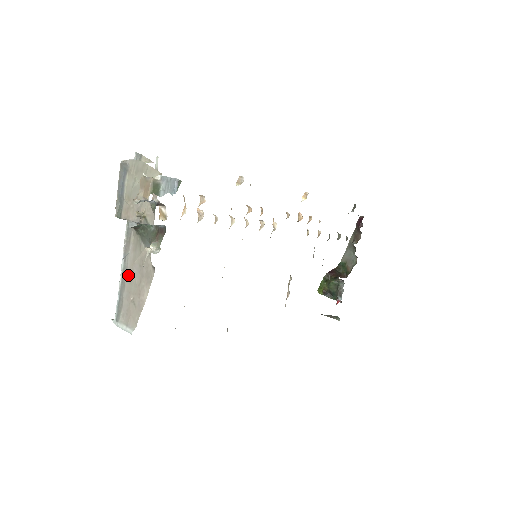
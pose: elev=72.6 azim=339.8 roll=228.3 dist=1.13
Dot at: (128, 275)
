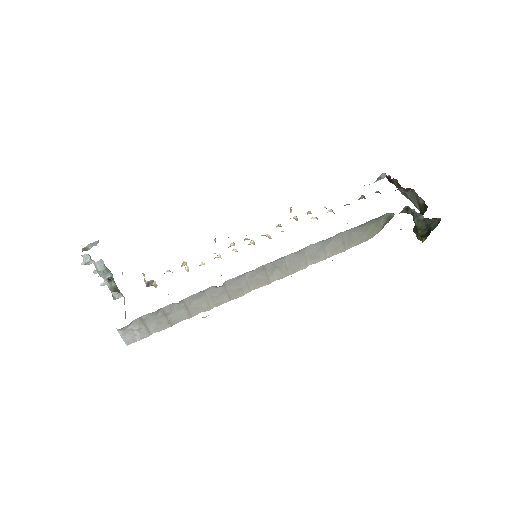
Dot at: occluded
